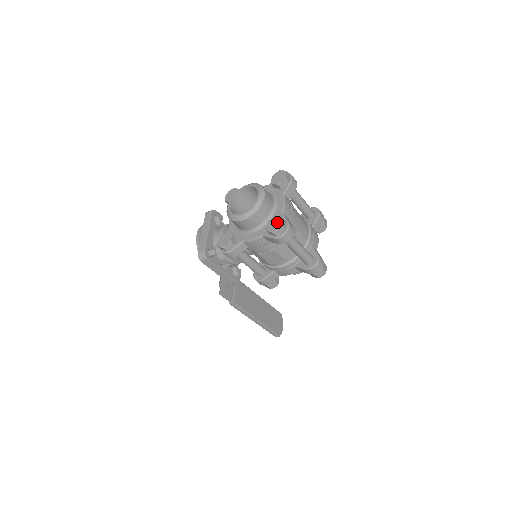
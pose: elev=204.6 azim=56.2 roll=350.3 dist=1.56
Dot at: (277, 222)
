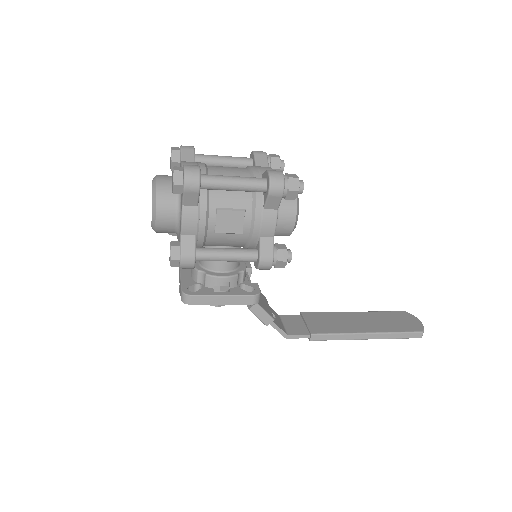
Dot at: (172, 176)
